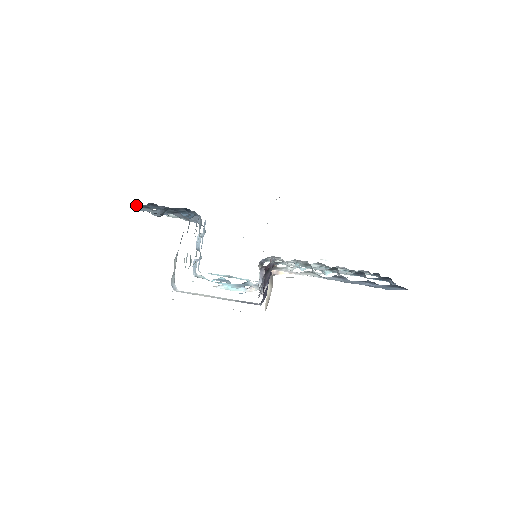
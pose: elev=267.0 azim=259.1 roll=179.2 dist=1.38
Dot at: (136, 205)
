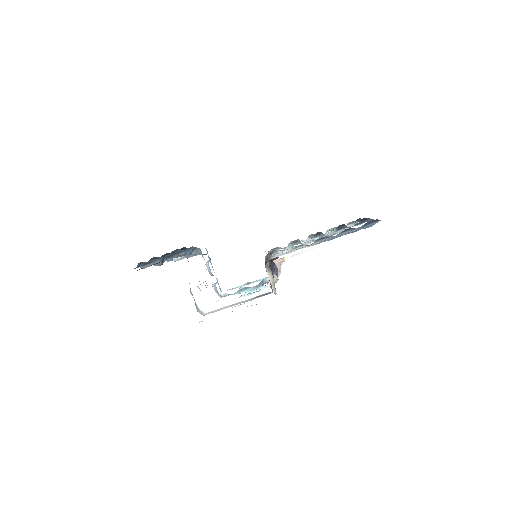
Dot at: (140, 265)
